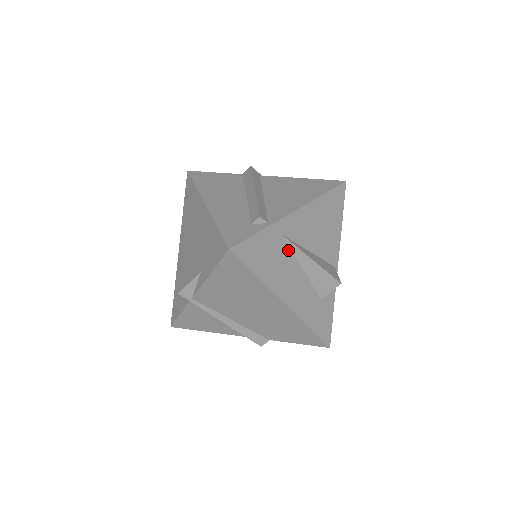
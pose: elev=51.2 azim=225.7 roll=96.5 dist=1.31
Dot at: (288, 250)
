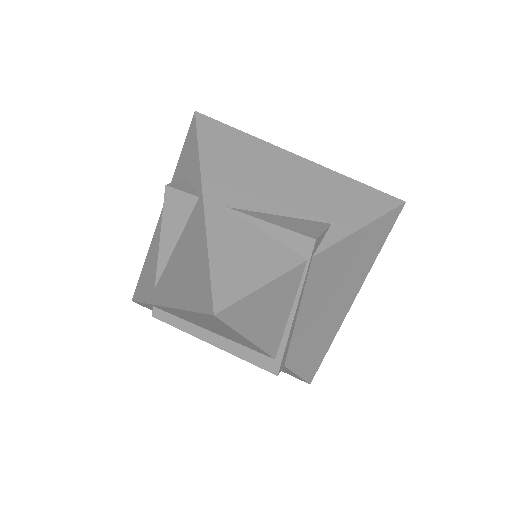
Dot at: occluded
